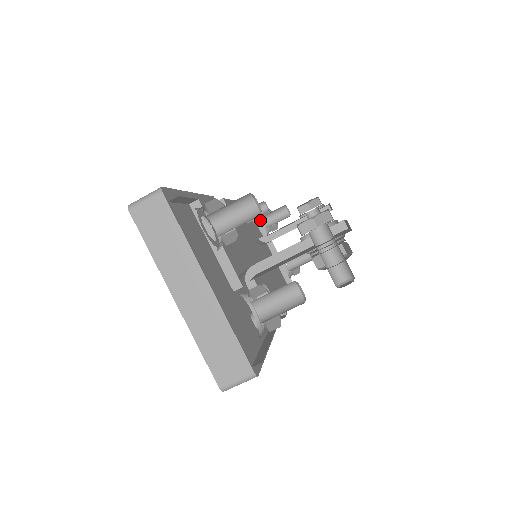
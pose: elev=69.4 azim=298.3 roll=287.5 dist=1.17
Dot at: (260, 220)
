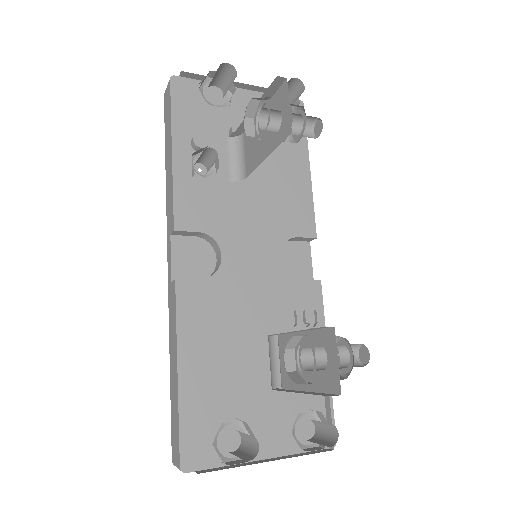
Dot at: occluded
